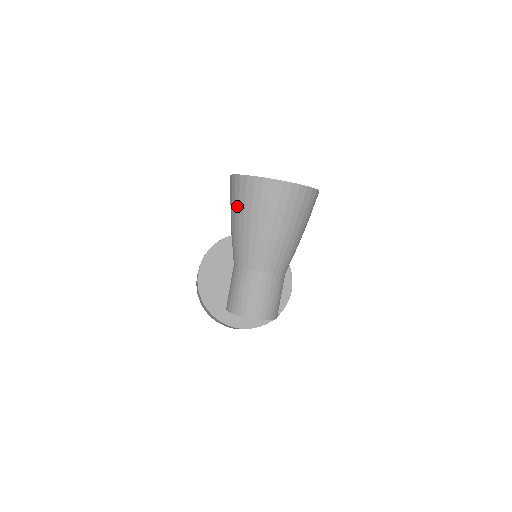
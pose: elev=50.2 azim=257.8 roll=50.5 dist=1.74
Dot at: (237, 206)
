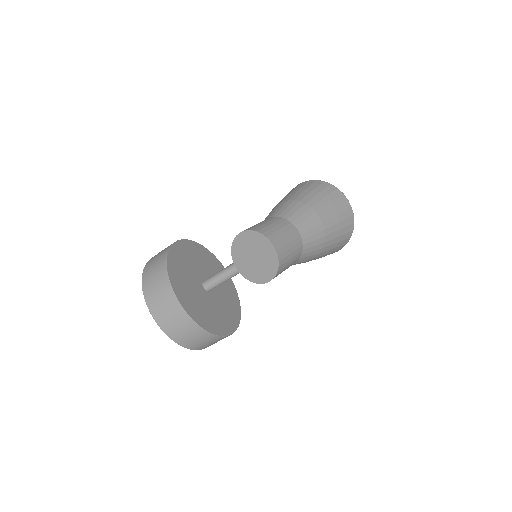
Dot at: (302, 190)
